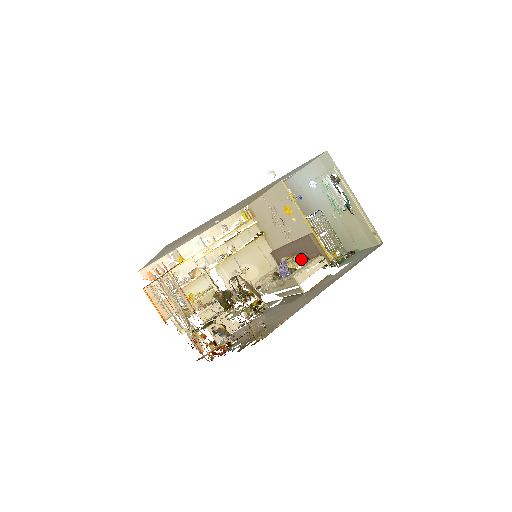
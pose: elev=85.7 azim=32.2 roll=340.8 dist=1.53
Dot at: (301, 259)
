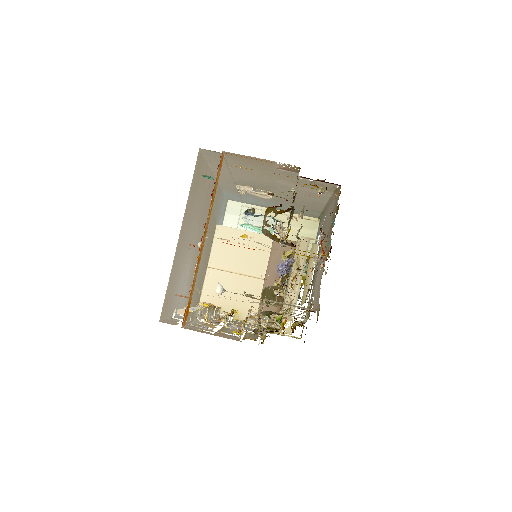
Dot at: occluded
